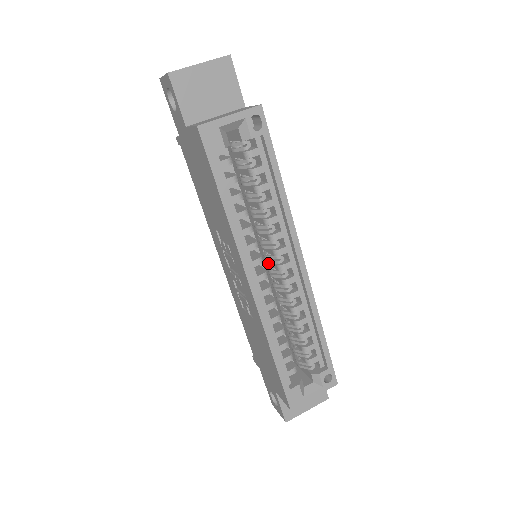
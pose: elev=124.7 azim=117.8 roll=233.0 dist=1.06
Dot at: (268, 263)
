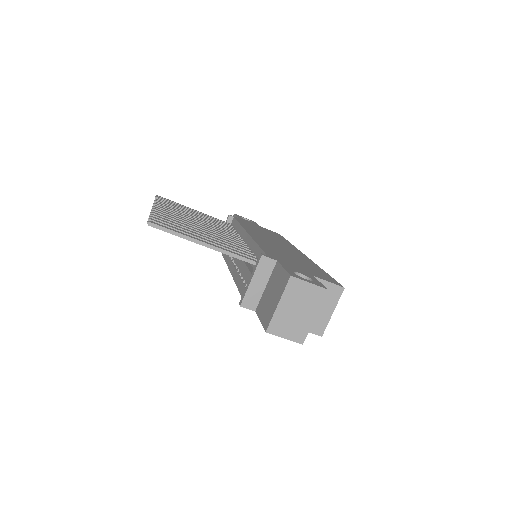
Dot at: occluded
